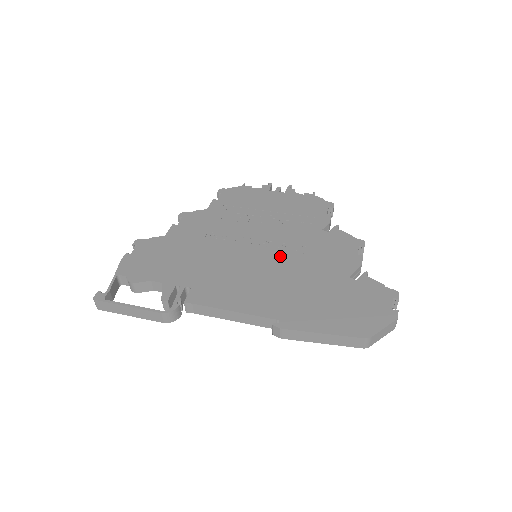
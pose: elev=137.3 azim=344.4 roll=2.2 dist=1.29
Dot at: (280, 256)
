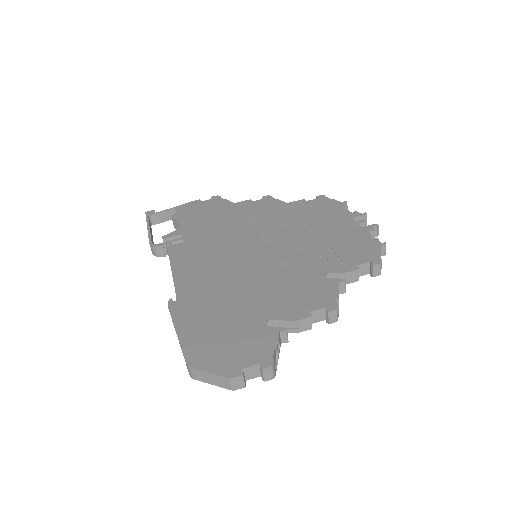
Dot at: (260, 265)
